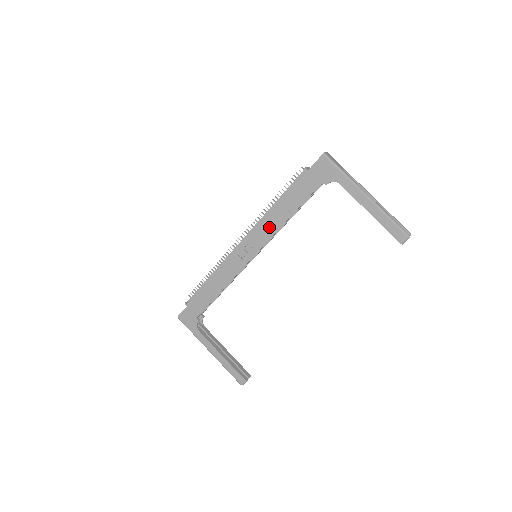
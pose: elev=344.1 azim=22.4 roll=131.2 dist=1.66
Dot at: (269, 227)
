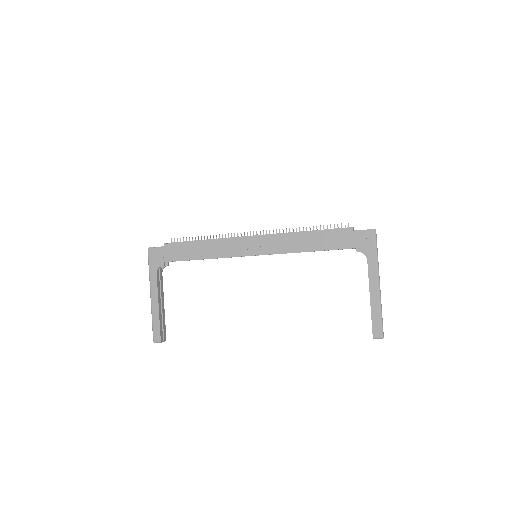
Dot at: (287, 244)
